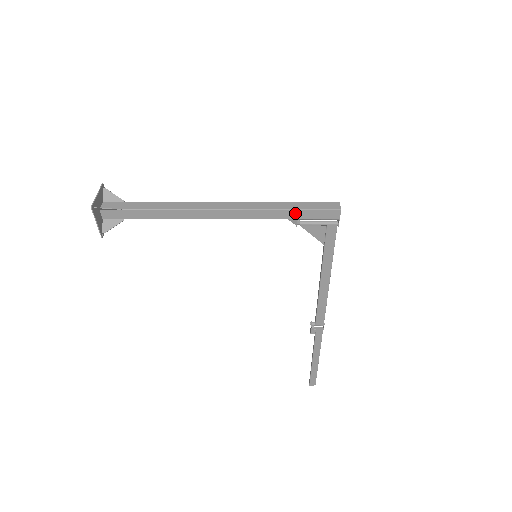
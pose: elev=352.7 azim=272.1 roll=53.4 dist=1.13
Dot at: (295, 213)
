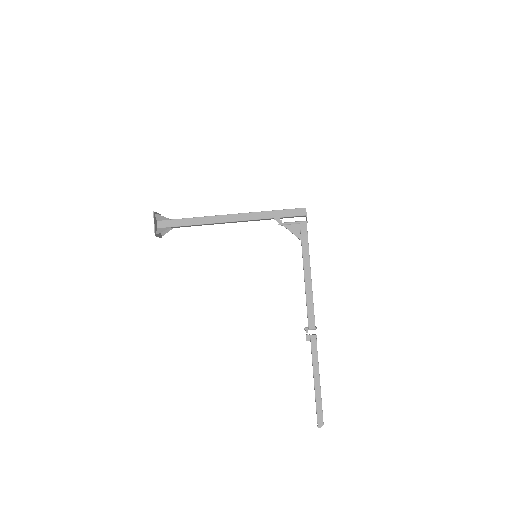
Dot at: (278, 213)
